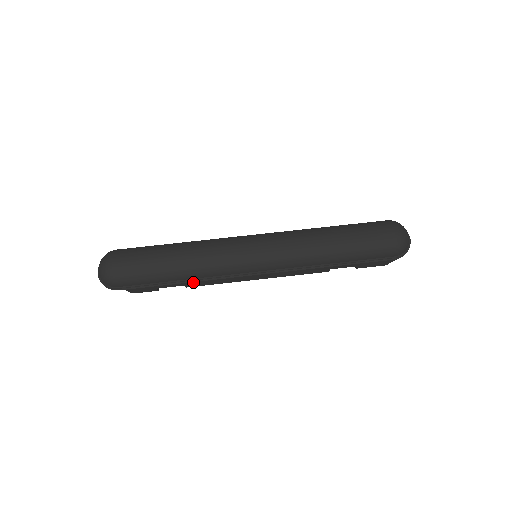
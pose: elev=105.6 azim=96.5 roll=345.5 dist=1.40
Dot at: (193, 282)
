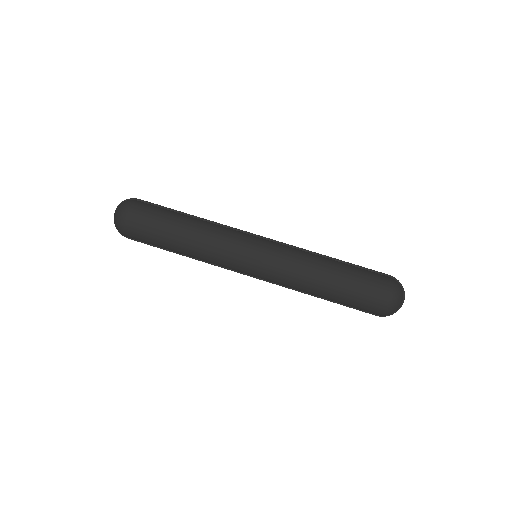
Dot at: occluded
